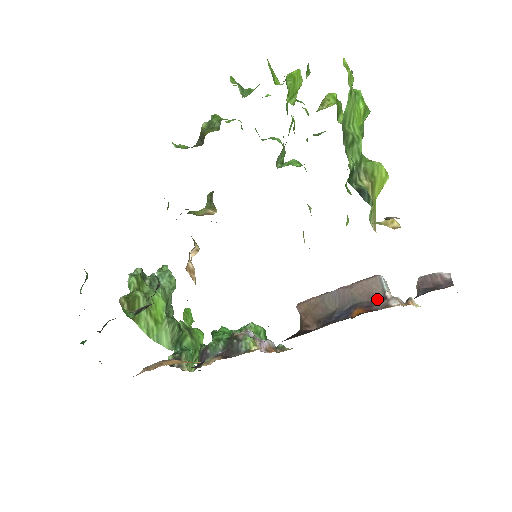
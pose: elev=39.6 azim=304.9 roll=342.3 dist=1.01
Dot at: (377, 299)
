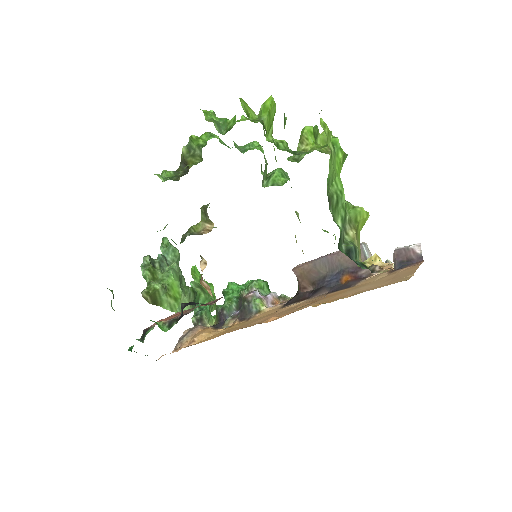
Dot at: occluded
